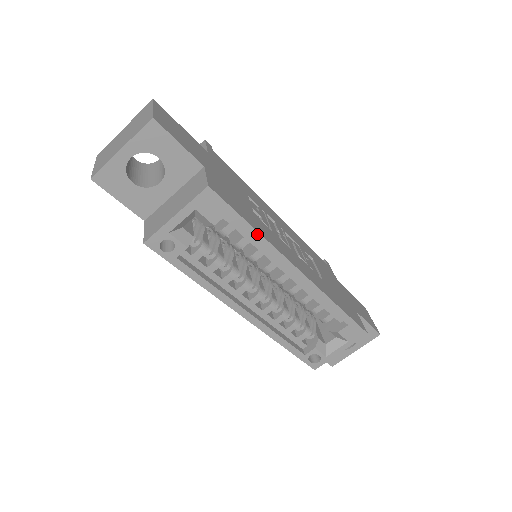
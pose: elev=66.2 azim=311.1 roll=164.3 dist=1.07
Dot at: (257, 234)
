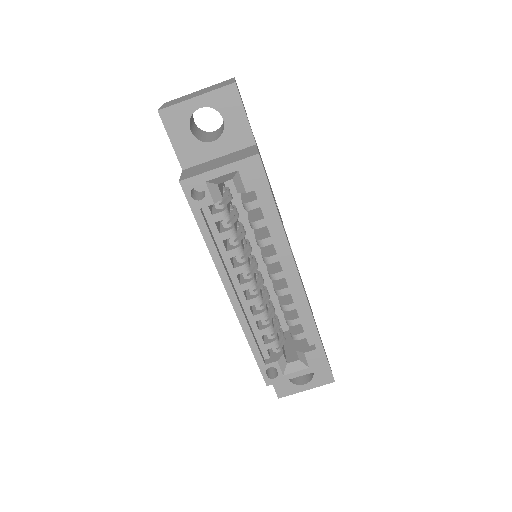
Dot at: (278, 218)
